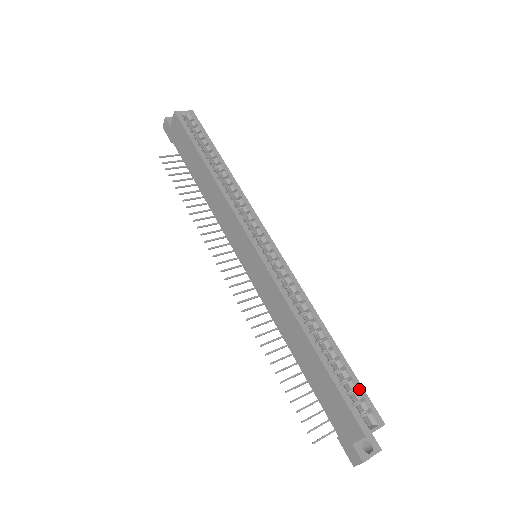
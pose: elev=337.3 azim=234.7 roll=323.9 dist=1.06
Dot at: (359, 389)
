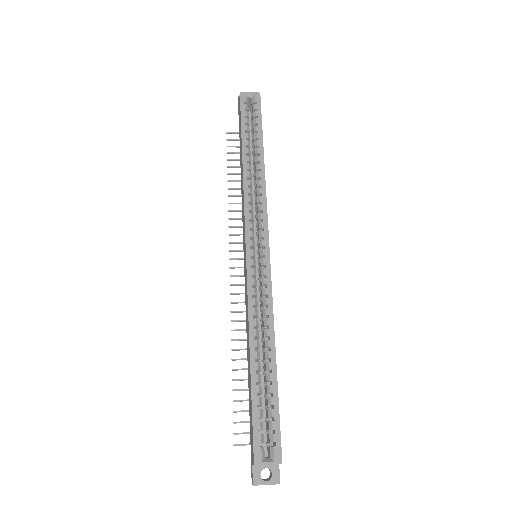
Dot at: (275, 420)
